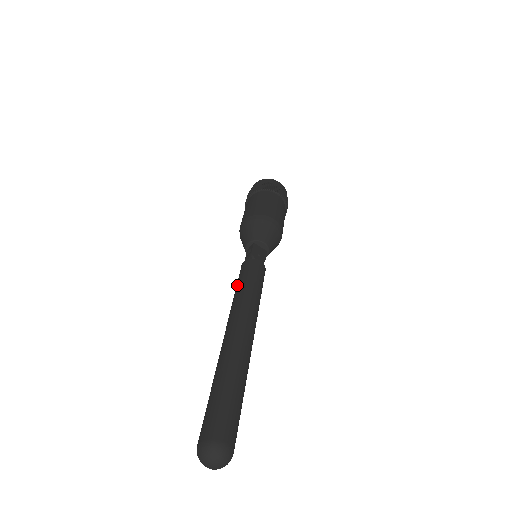
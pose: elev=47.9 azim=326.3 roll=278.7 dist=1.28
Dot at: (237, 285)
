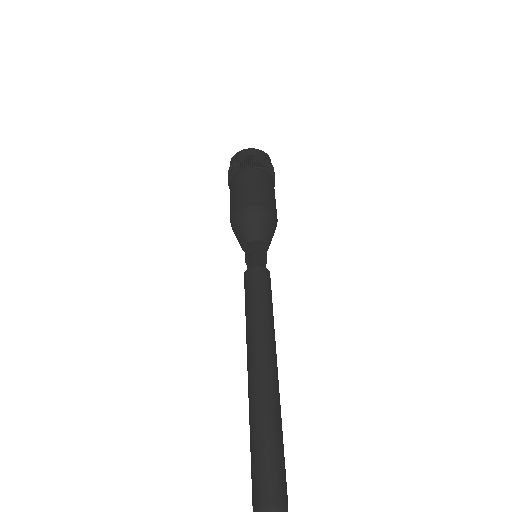
Dot at: (247, 303)
